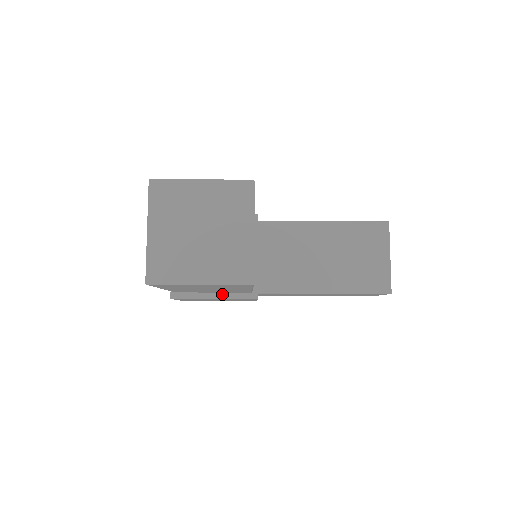
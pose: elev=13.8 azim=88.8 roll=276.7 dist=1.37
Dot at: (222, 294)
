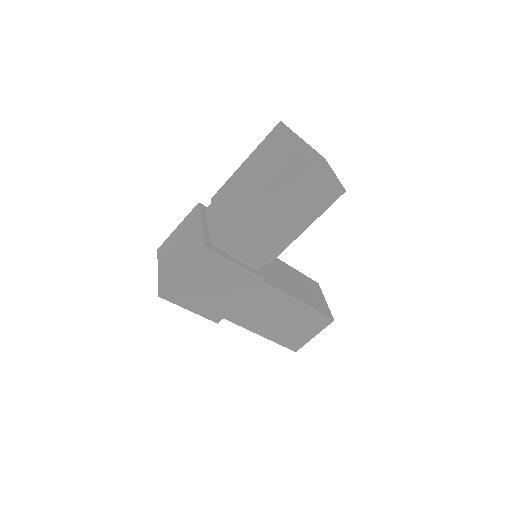
Dot at: (241, 263)
